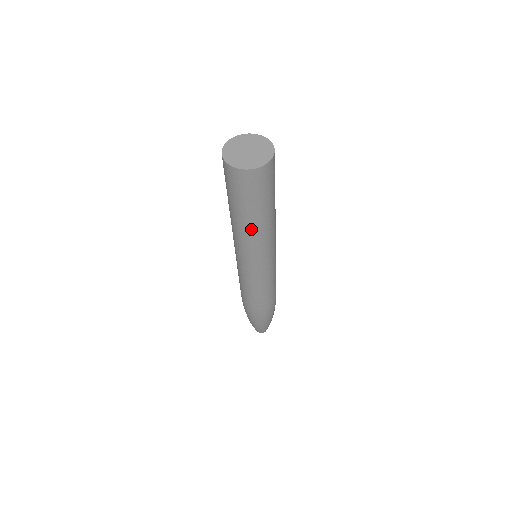
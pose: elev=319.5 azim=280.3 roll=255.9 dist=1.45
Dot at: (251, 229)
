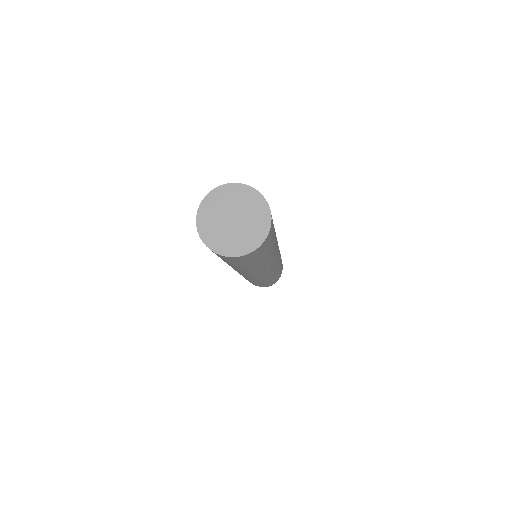
Dot at: (237, 269)
